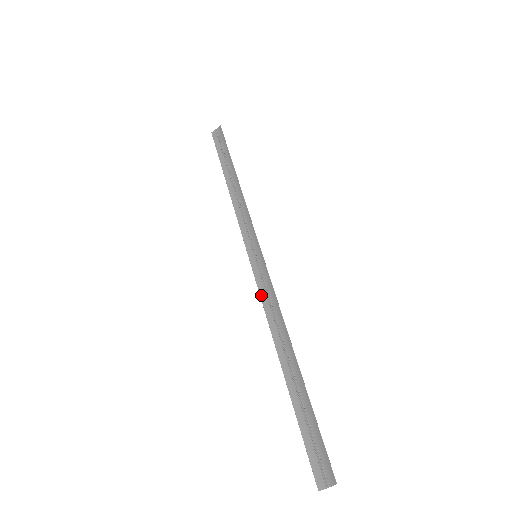
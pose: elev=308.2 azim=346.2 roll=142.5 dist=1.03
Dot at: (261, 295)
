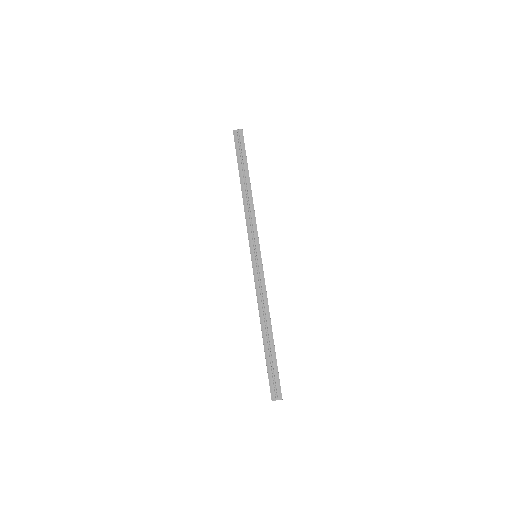
Dot at: (256, 285)
